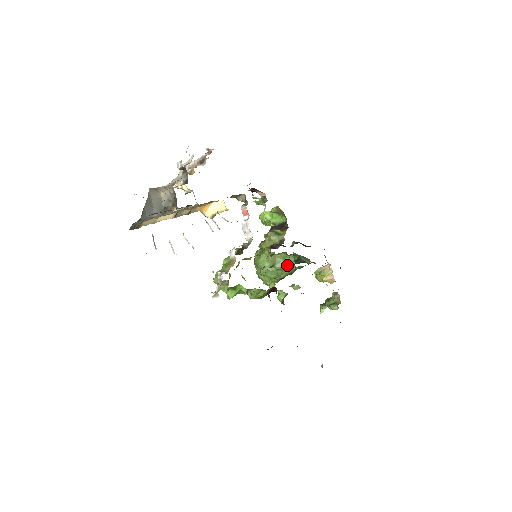
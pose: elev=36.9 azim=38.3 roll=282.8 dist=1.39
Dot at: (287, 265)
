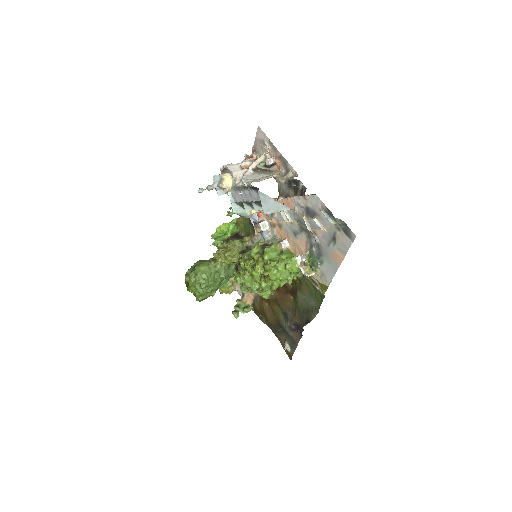
Dot at: (229, 274)
